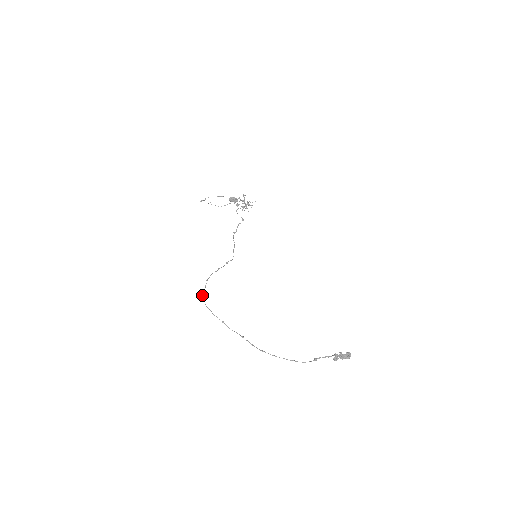
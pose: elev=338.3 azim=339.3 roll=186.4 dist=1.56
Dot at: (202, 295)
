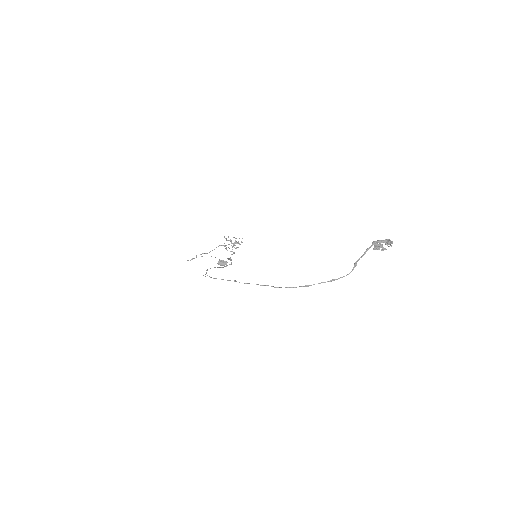
Dot at: occluded
